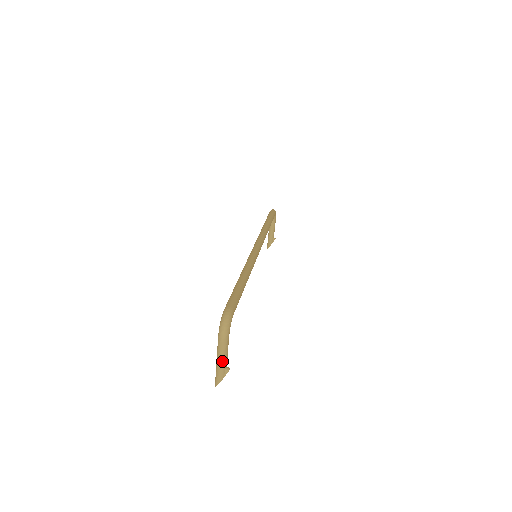
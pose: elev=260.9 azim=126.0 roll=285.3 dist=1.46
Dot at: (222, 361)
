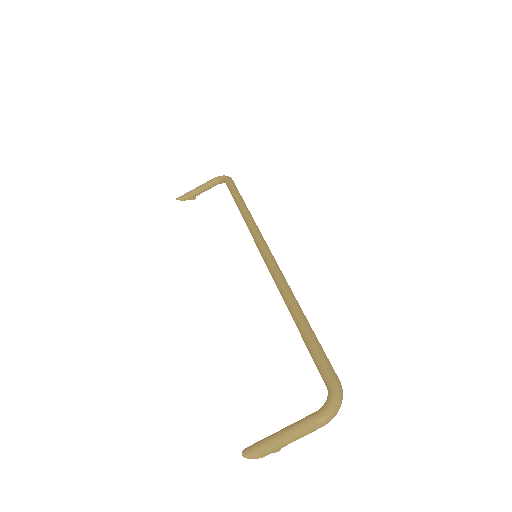
Dot at: occluded
